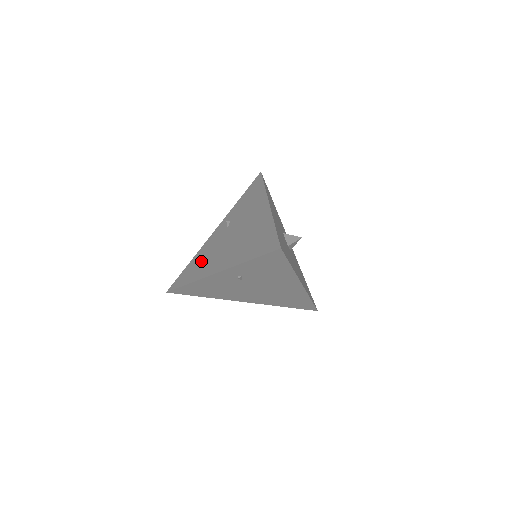
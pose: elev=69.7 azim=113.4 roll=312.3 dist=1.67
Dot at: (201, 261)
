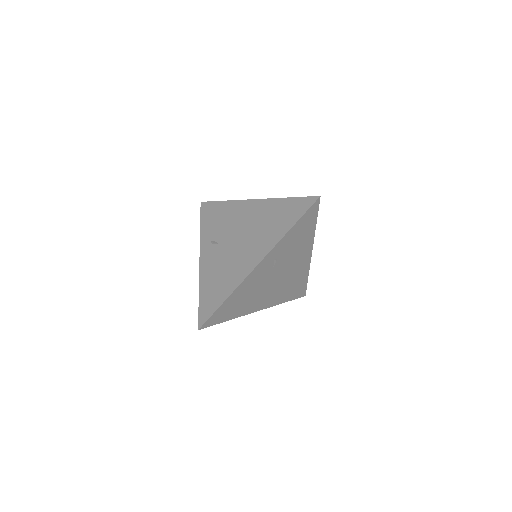
Dot at: (218, 279)
